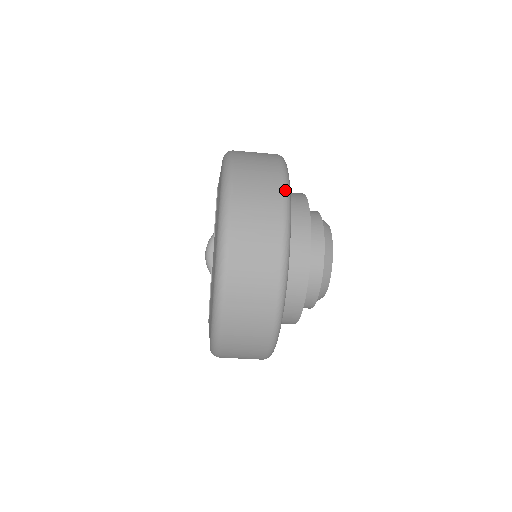
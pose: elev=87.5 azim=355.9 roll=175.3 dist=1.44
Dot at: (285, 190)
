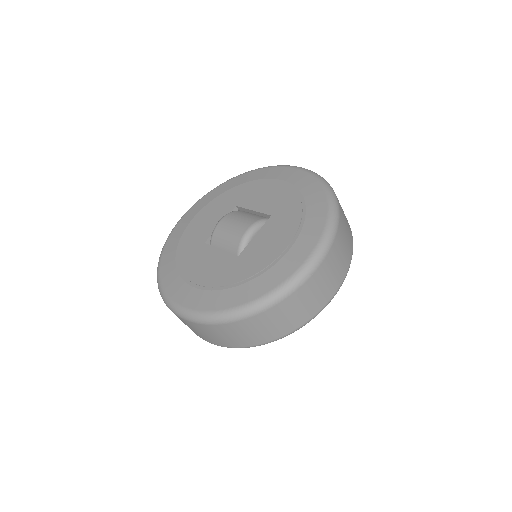
Dot at: occluded
